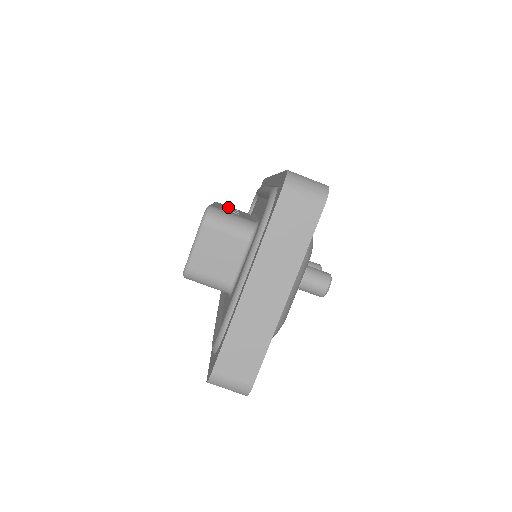
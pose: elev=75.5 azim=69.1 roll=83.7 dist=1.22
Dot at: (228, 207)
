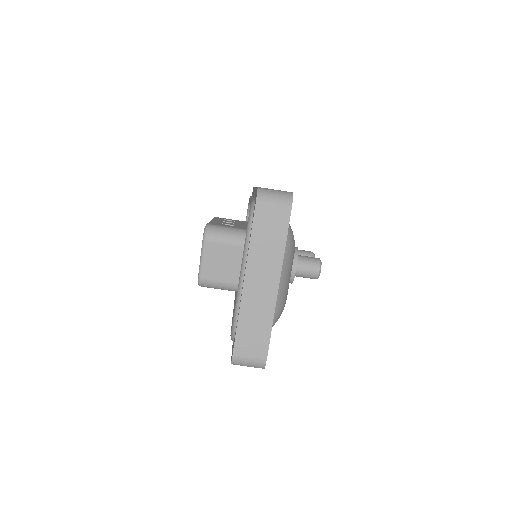
Dot at: occluded
